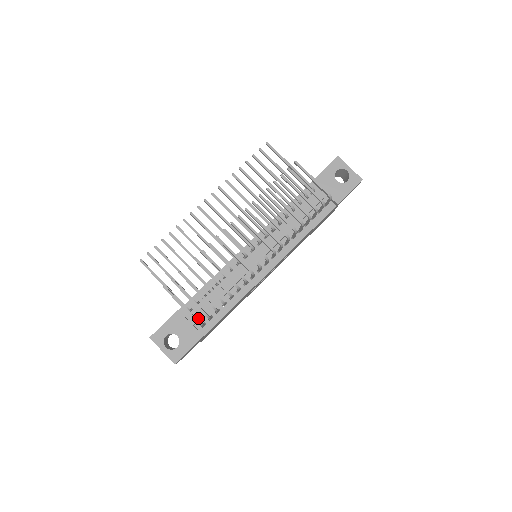
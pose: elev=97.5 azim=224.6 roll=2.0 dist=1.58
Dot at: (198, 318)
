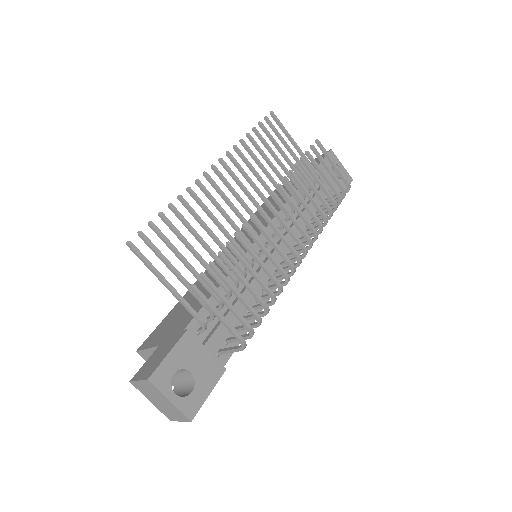
Dot at: (217, 341)
